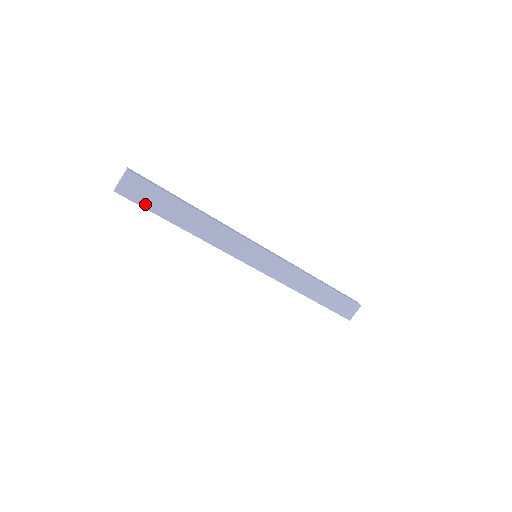
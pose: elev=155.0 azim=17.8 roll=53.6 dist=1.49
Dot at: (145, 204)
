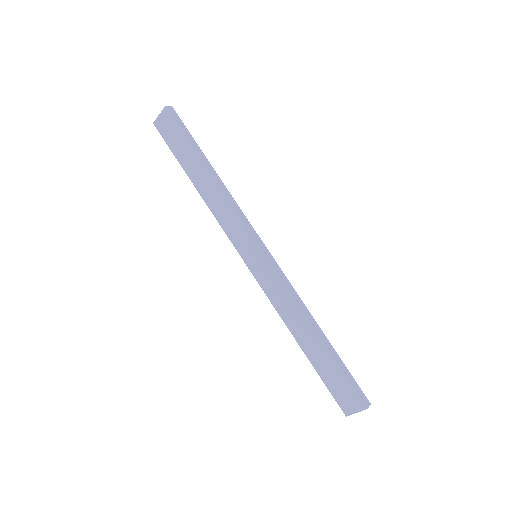
Dot at: (171, 145)
